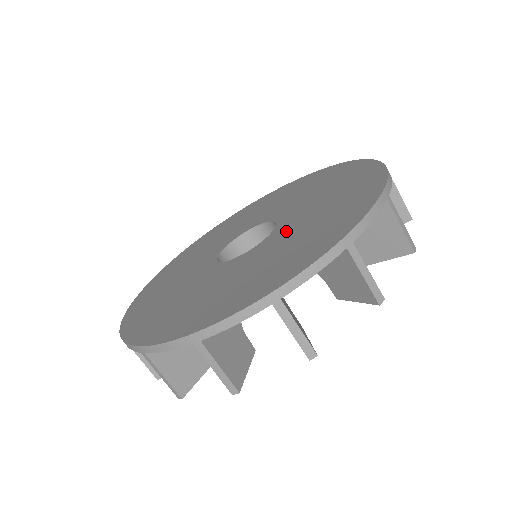
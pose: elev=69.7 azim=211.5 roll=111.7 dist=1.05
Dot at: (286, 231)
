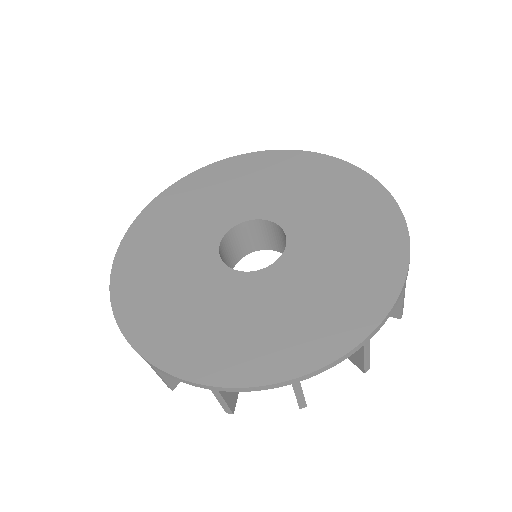
Dot at: (311, 247)
